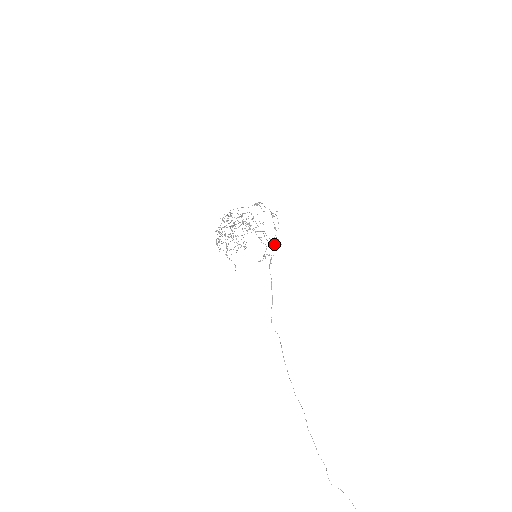
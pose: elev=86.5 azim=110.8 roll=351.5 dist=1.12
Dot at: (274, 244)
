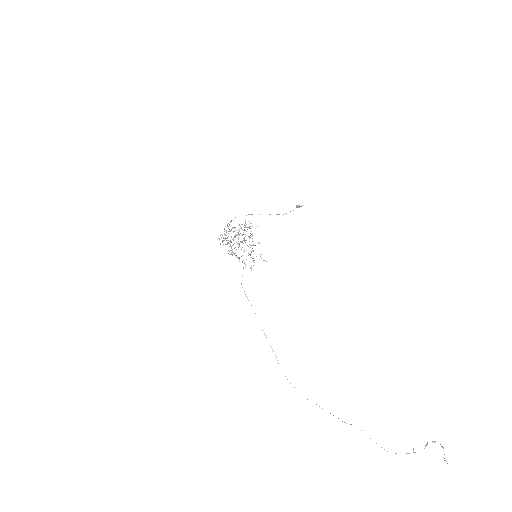
Dot at: occluded
